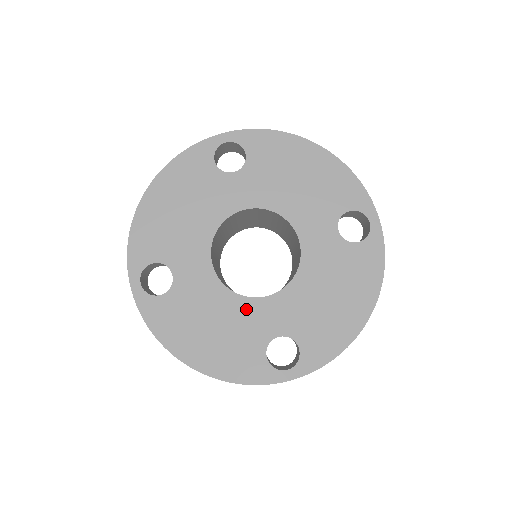
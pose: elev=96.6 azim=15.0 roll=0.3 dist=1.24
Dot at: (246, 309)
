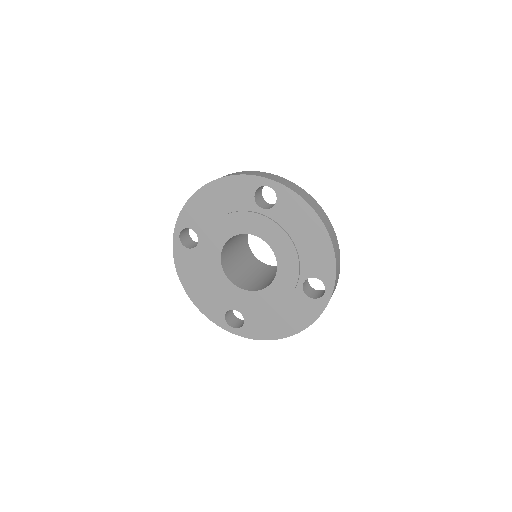
Dot at: (276, 290)
